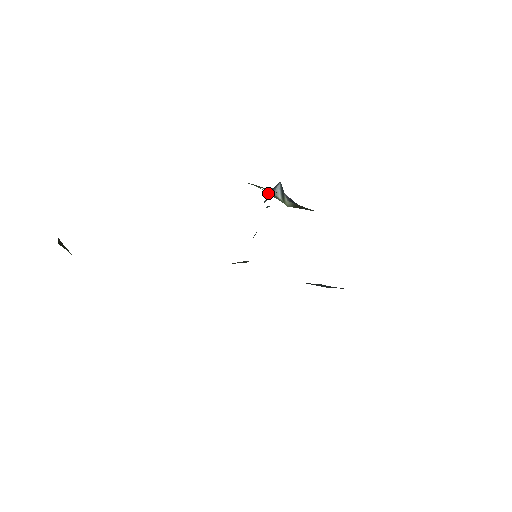
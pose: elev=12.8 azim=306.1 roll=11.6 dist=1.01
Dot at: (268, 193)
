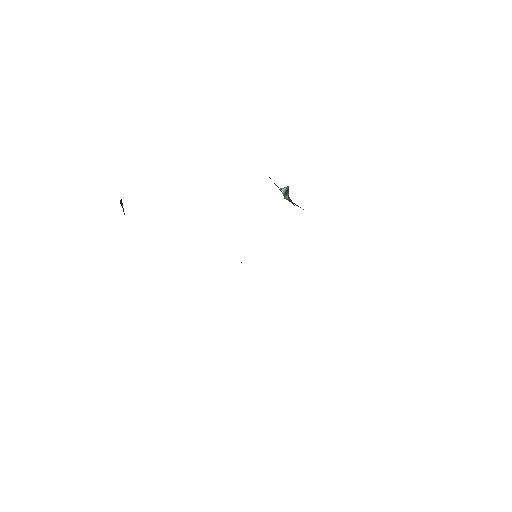
Dot at: (274, 183)
